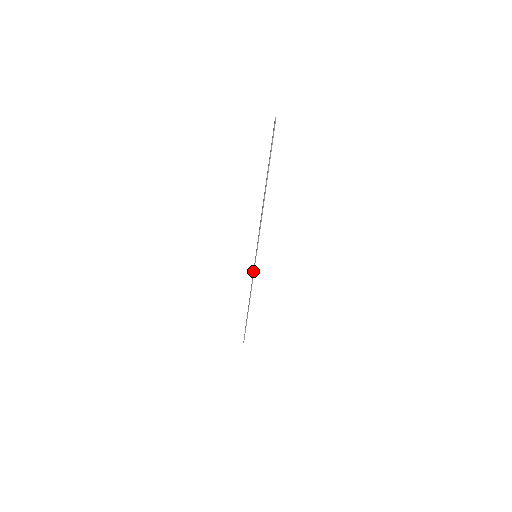
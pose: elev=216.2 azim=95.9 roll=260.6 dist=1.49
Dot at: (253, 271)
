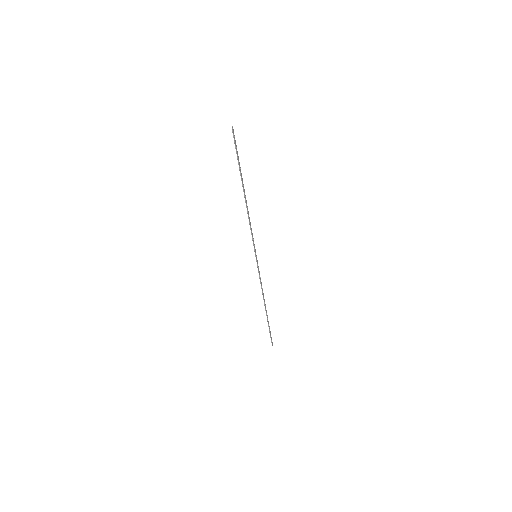
Dot at: (258, 271)
